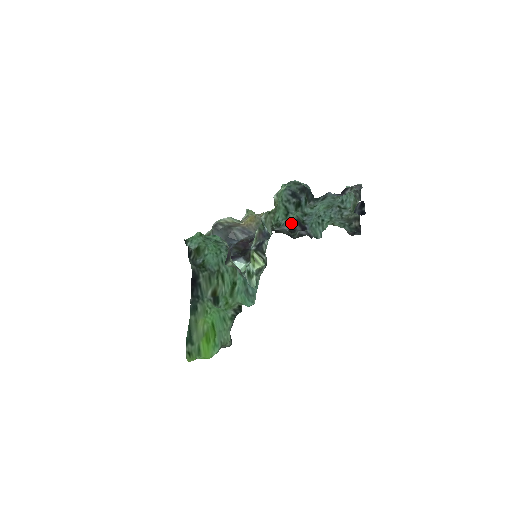
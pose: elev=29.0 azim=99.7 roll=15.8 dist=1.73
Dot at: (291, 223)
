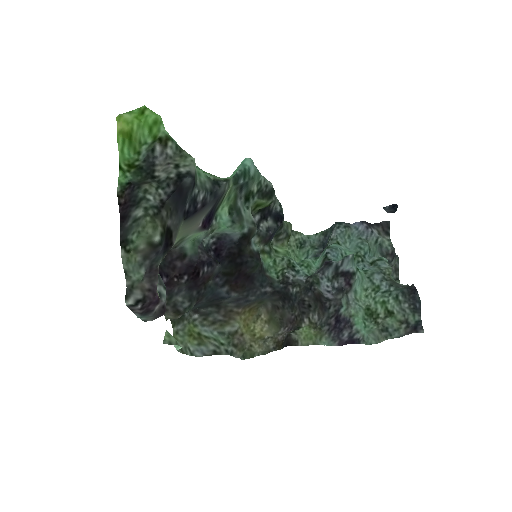
Dot at: occluded
